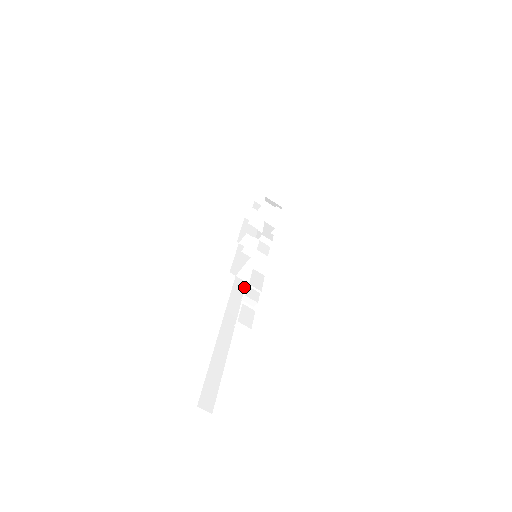
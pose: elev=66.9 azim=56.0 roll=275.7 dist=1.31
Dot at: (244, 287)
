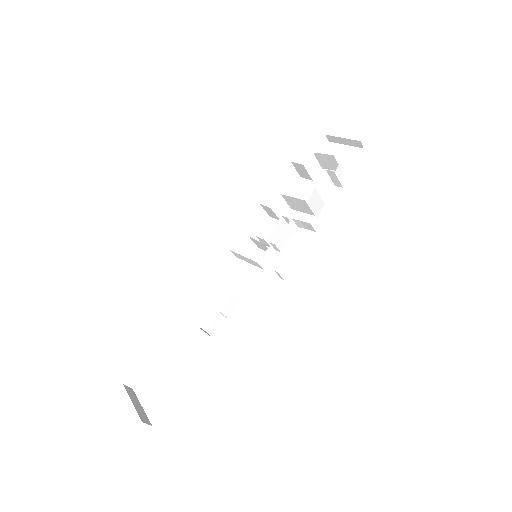
Dot at: occluded
